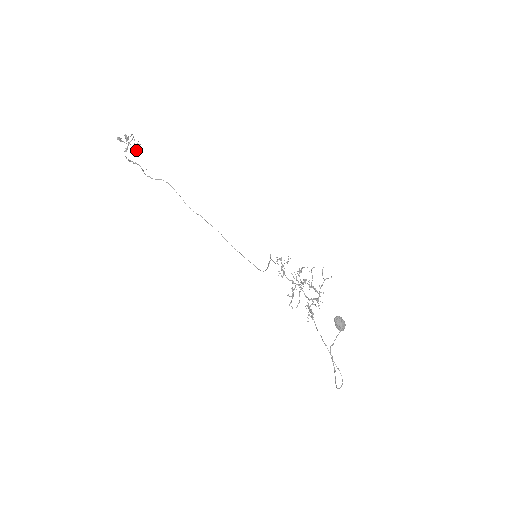
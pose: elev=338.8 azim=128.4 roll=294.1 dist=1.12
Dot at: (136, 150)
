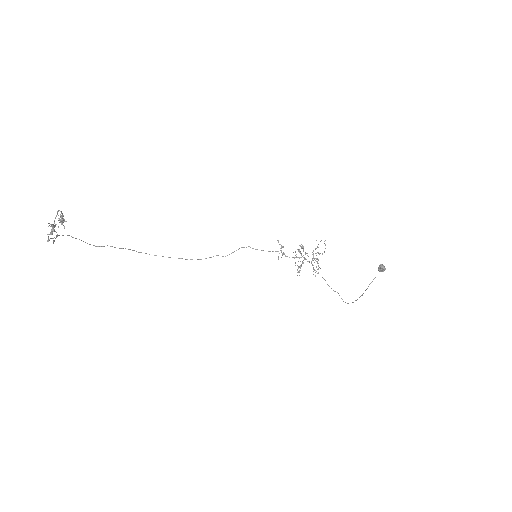
Dot at: occluded
